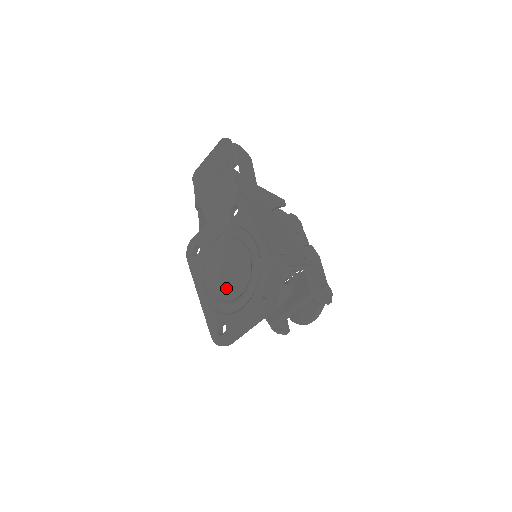
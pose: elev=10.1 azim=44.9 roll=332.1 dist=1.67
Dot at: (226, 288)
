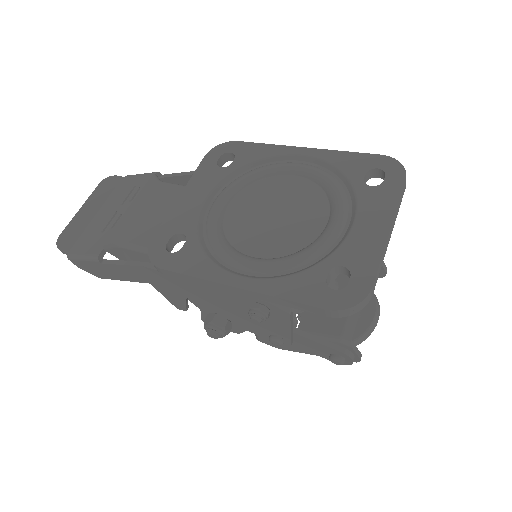
Dot at: (289, 235)
